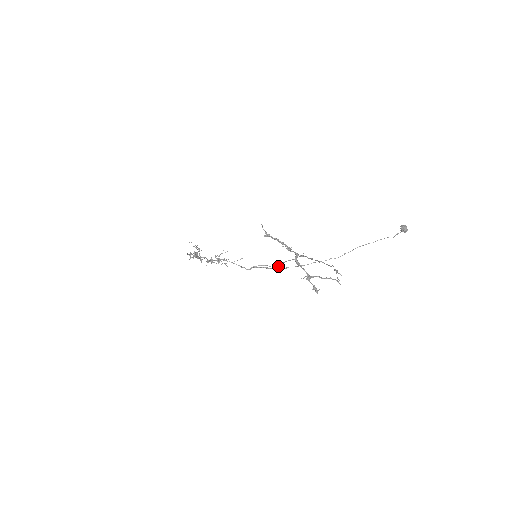
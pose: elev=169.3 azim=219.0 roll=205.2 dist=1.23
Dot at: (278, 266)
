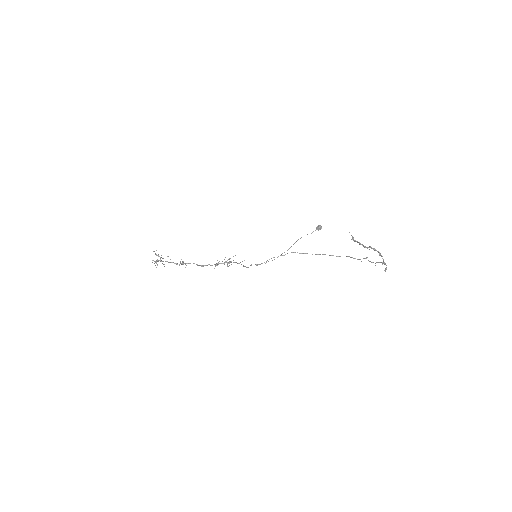
Dot at: occluded
